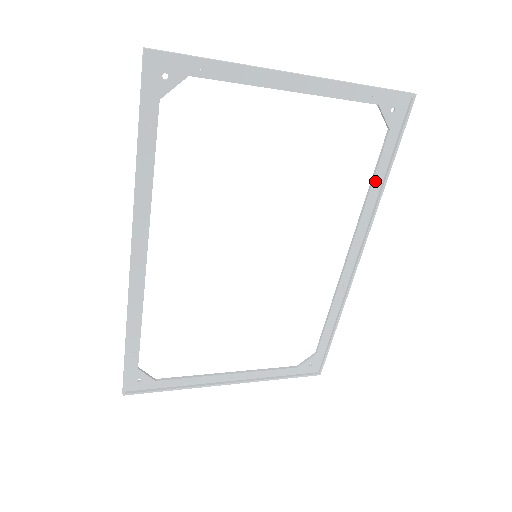
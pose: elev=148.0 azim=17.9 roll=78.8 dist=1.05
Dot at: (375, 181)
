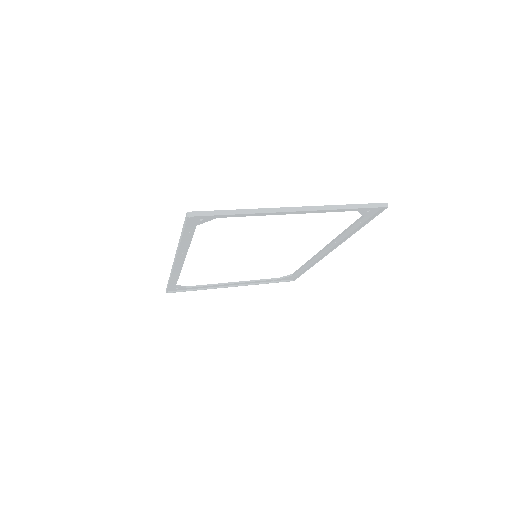
Dot at: (348, 231)
